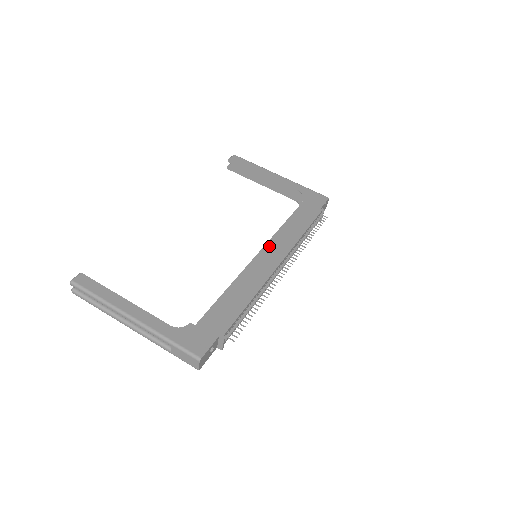
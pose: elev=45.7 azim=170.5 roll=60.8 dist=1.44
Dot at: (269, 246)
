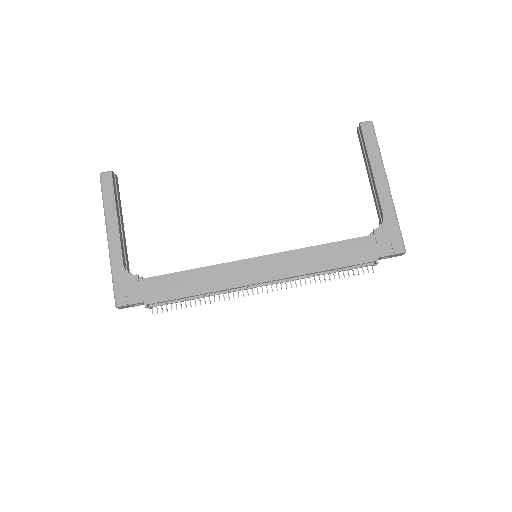
Dot at: (271, 258)
